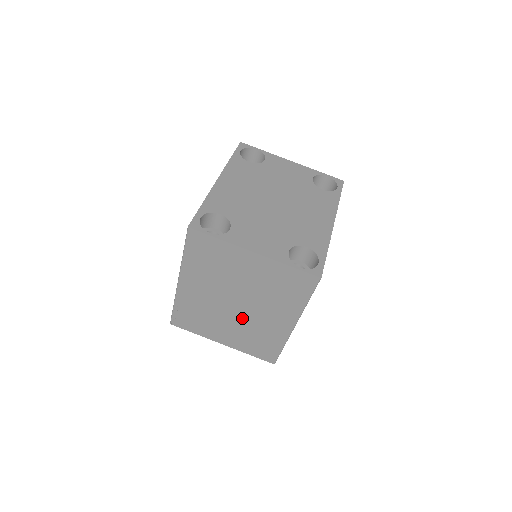
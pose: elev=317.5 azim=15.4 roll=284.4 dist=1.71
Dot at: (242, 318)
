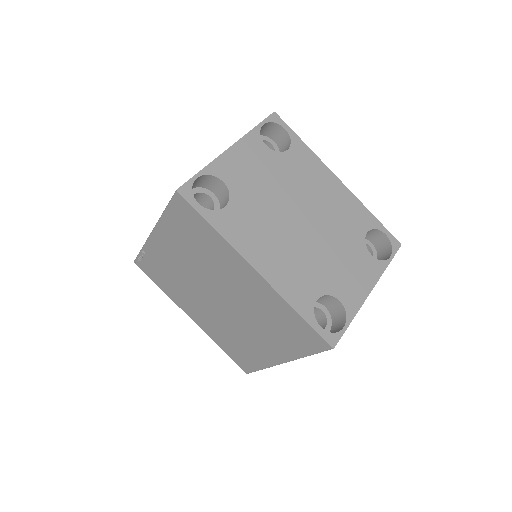
Dot at: occluded
